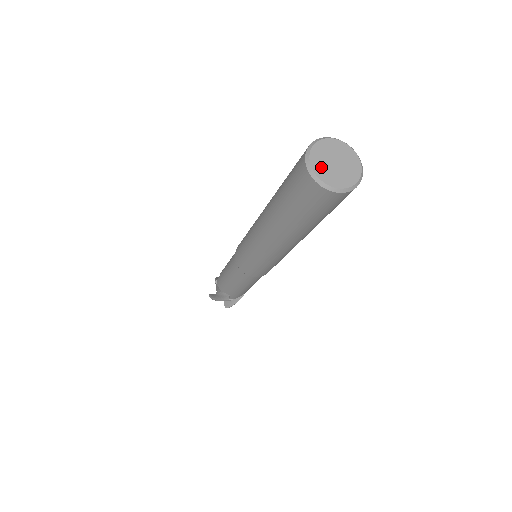
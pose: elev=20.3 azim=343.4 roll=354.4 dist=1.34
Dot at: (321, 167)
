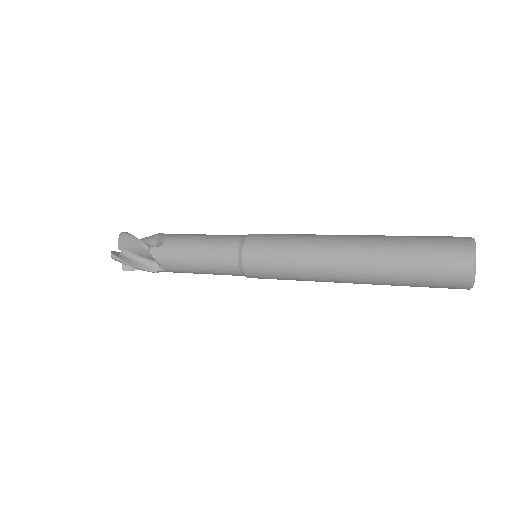
Dot at: (475, 269)
